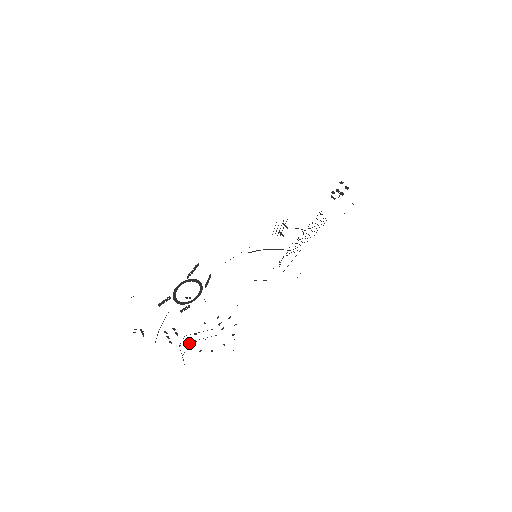
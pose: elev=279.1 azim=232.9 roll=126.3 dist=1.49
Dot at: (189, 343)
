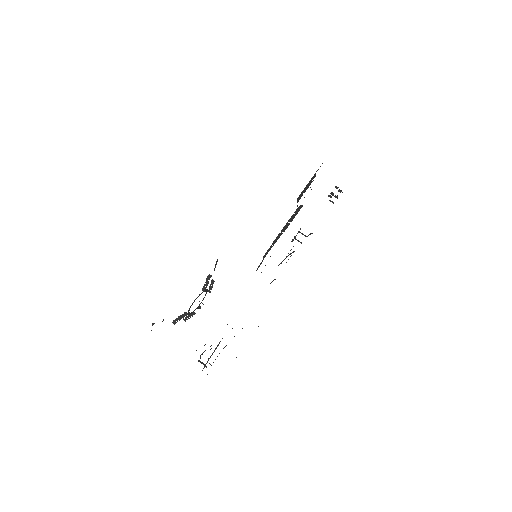
Dot at: (219, 353)
